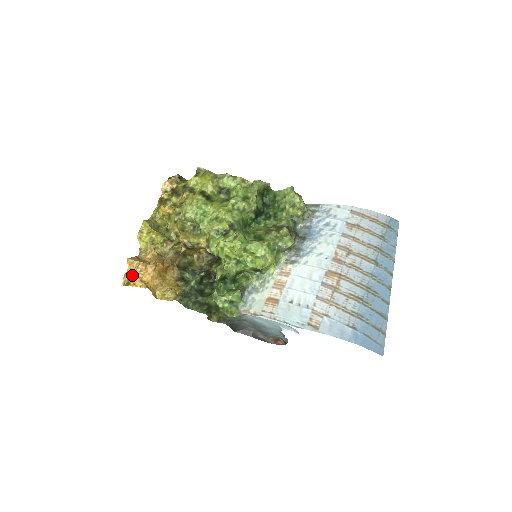
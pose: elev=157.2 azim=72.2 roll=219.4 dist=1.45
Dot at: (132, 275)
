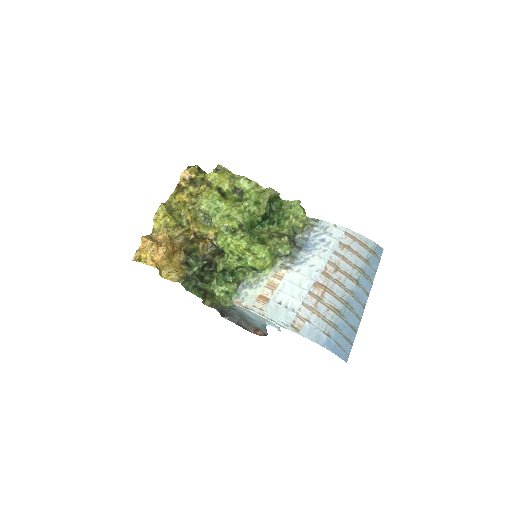
Dot at: (144, 253)
